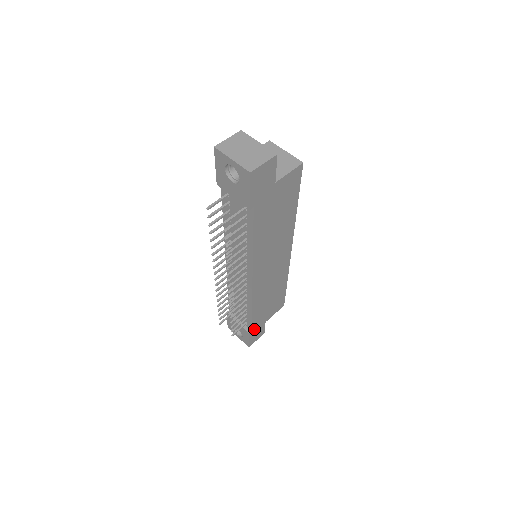
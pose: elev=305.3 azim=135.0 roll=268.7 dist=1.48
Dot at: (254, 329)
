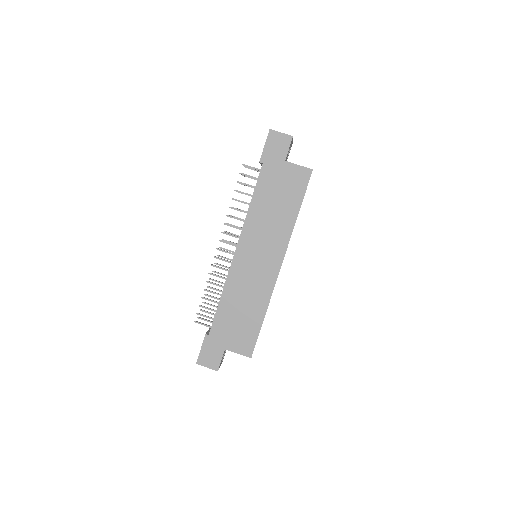
Dot at: (212, 338)
